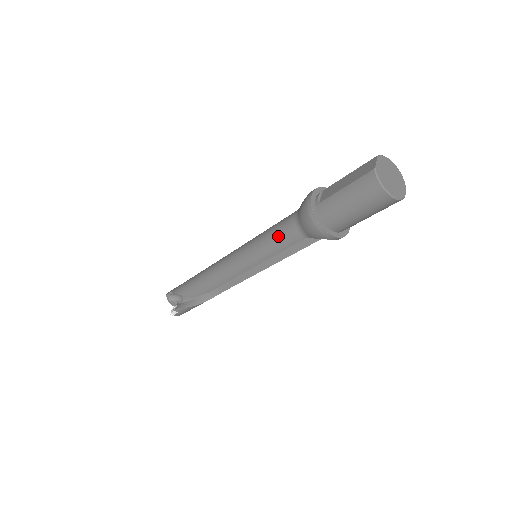
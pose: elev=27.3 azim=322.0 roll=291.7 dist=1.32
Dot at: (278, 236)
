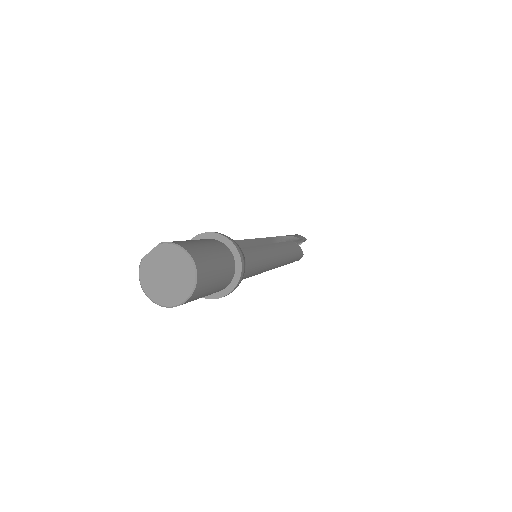
Dot at: occluded
